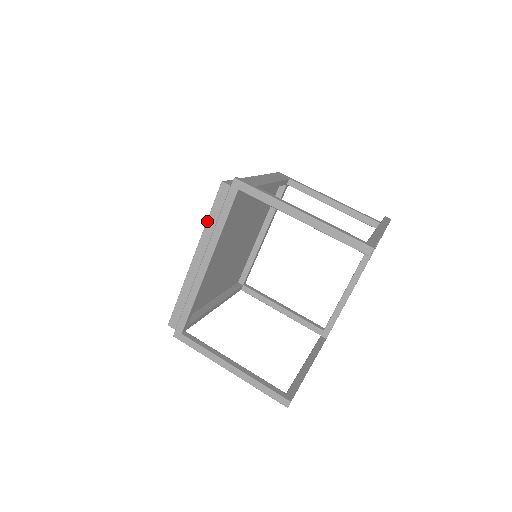
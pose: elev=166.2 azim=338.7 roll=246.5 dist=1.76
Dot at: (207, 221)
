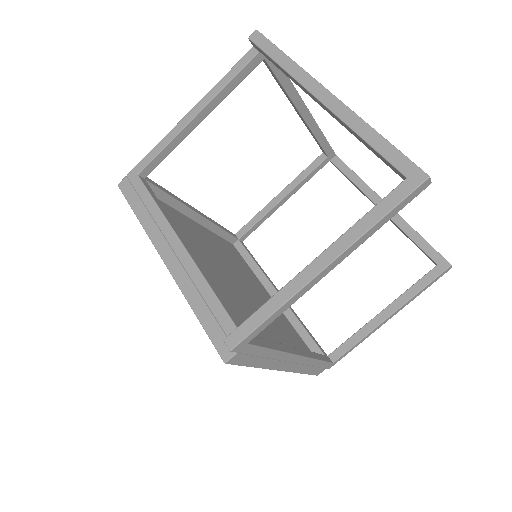
Dot at: occluded
